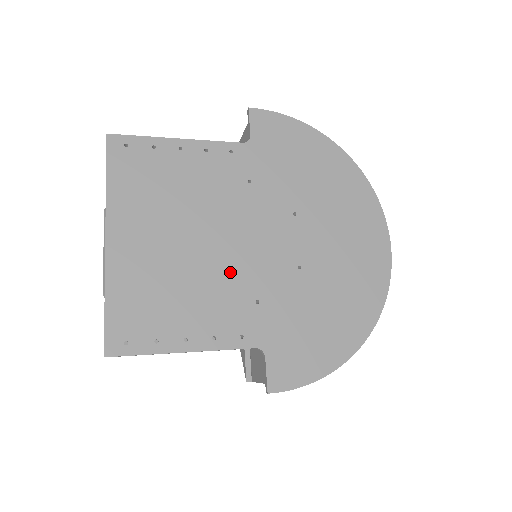
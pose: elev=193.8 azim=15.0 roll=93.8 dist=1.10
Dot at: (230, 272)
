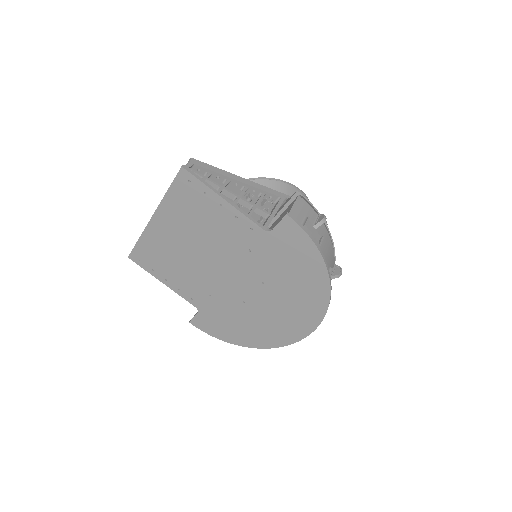
Dot at: (205, 276)
